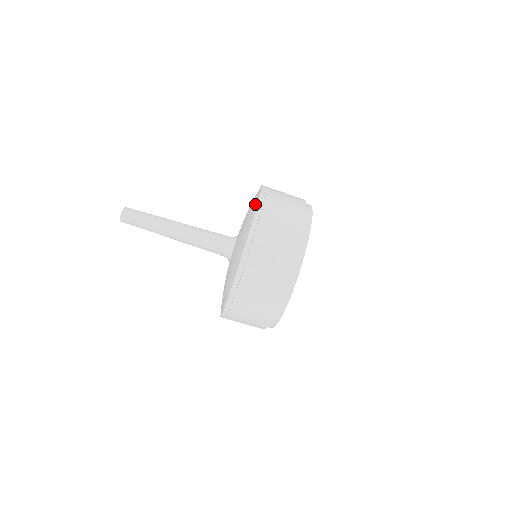
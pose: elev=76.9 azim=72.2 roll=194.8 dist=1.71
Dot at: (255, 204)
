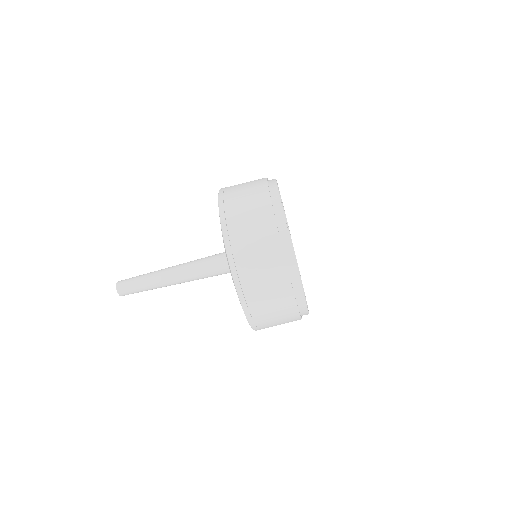
Dot at: occluded
